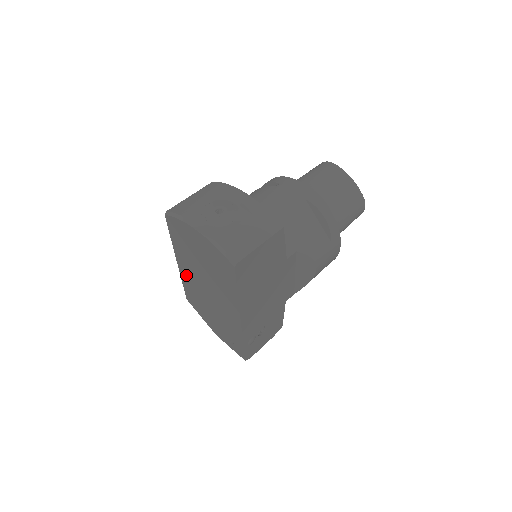
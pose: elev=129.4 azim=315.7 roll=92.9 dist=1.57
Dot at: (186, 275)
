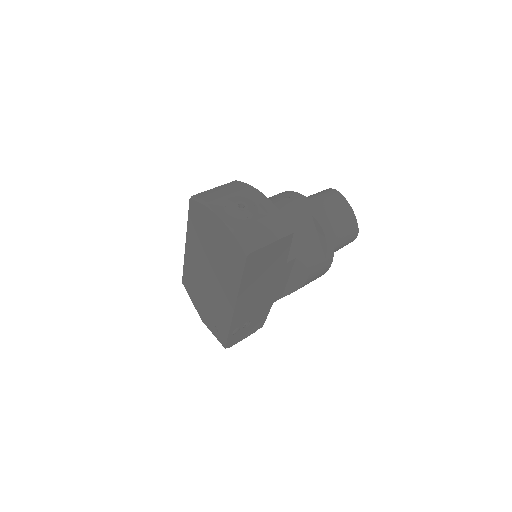
Dot at: (191, 258)
